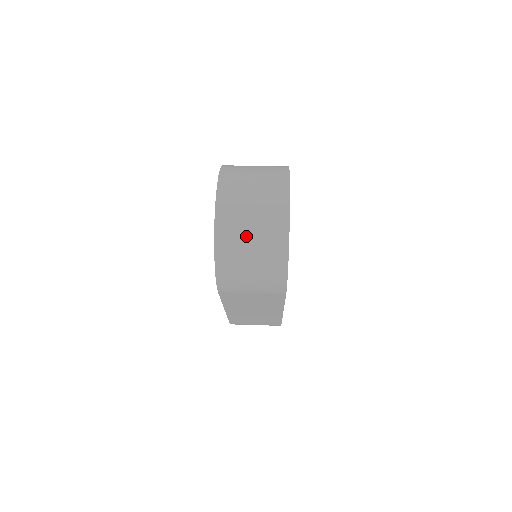
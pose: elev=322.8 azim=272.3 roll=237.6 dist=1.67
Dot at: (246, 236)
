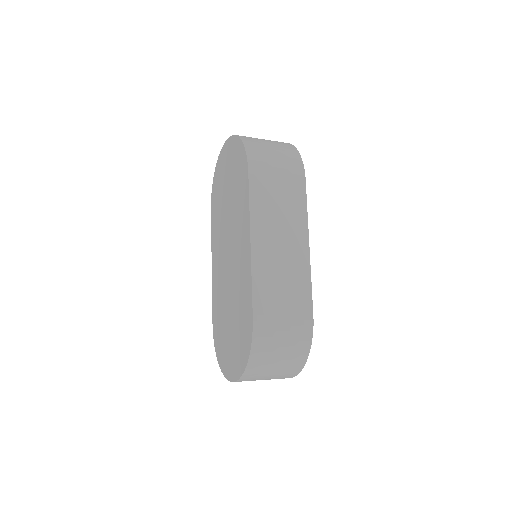
Dot at: occluded
